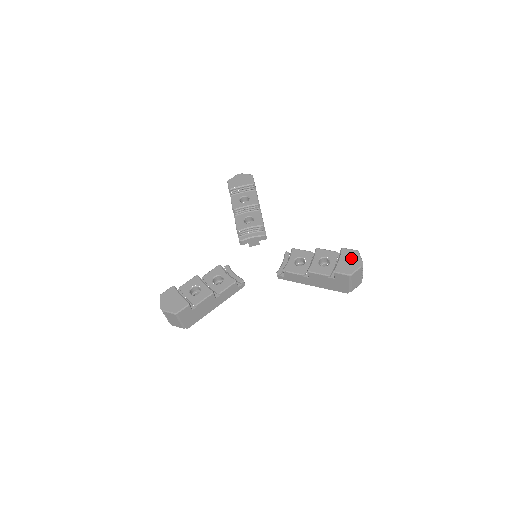
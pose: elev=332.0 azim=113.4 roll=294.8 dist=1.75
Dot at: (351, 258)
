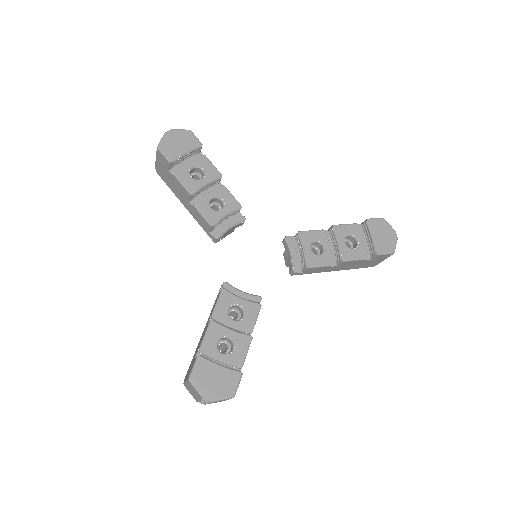
Dot at: (383, 230)
